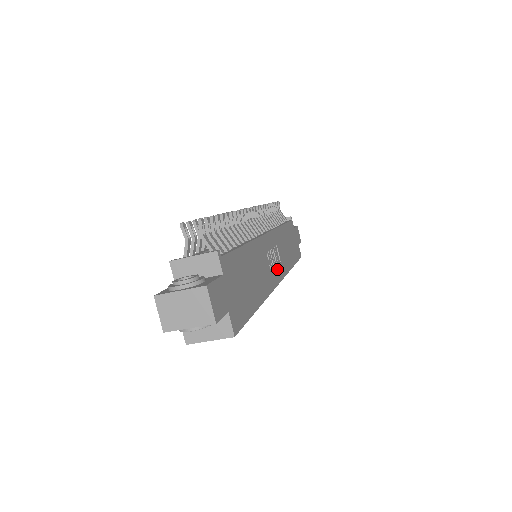
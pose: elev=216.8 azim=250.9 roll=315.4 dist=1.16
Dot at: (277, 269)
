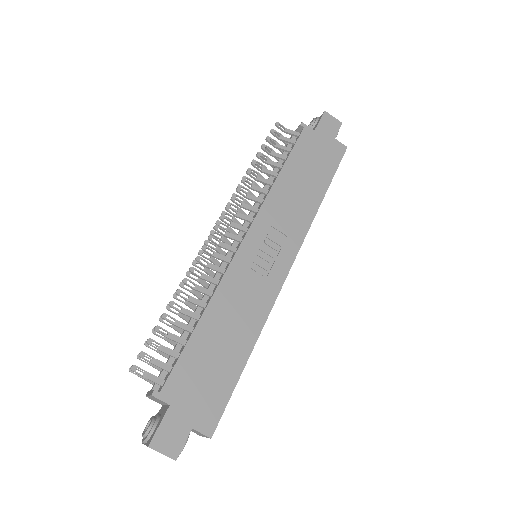
Dot at: (280, 257)
